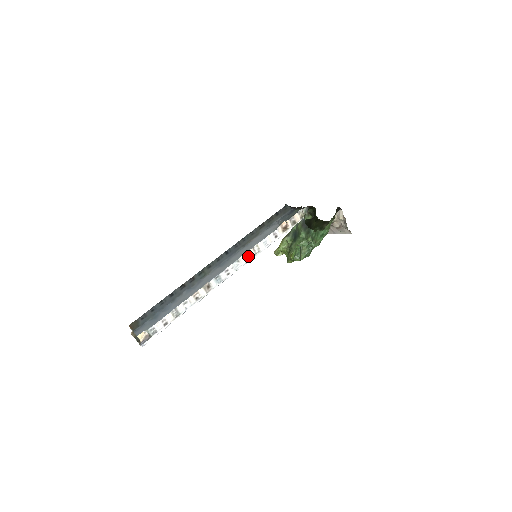
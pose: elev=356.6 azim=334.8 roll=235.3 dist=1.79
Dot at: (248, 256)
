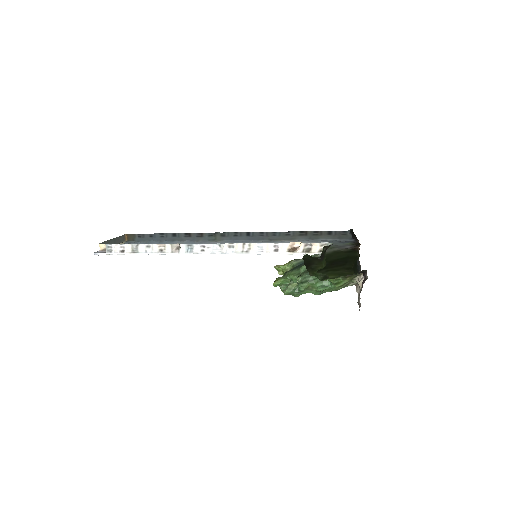
Dot at: (233, 248)
